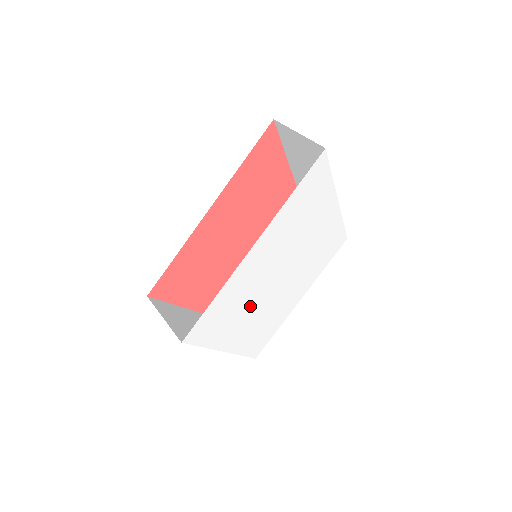
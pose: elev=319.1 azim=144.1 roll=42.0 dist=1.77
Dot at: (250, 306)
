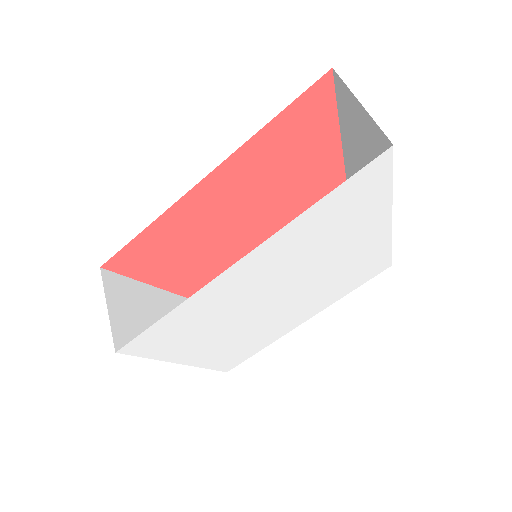
Dot at: (226, 324)
